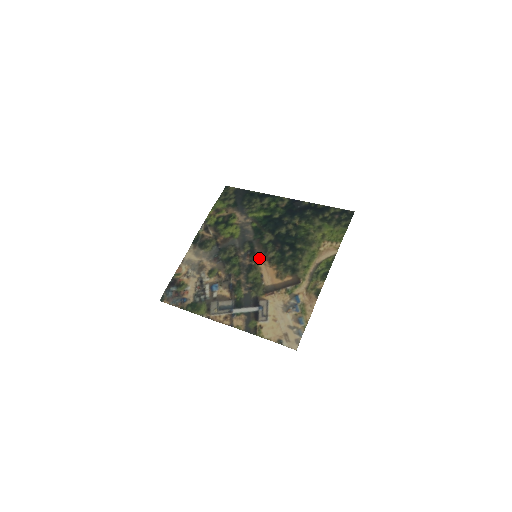
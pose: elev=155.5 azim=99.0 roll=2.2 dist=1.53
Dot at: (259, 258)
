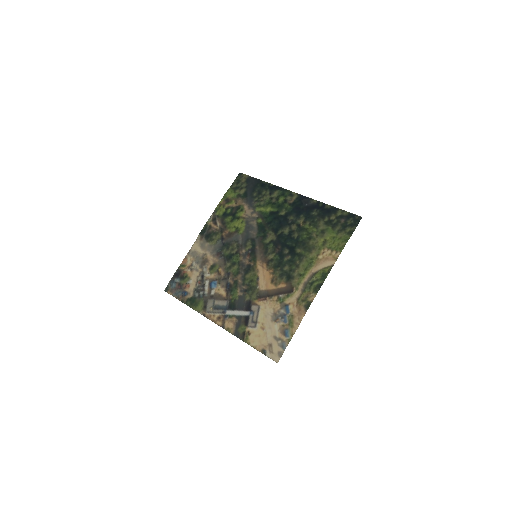
Dot at: (258, 259)
